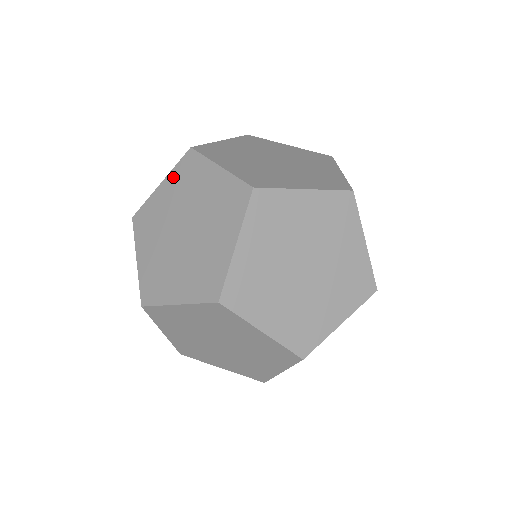
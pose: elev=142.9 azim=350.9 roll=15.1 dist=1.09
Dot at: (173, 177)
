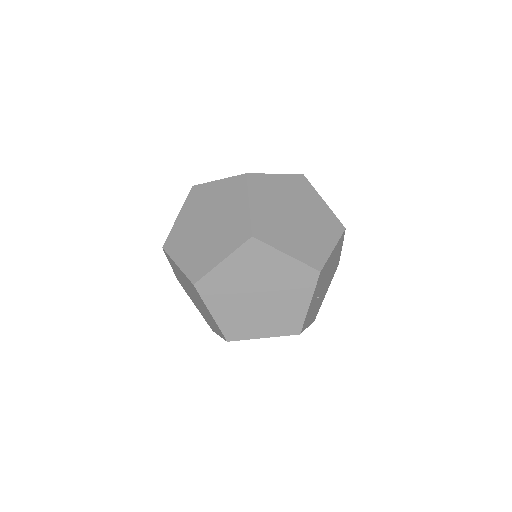
Dot at: (226, 183)
